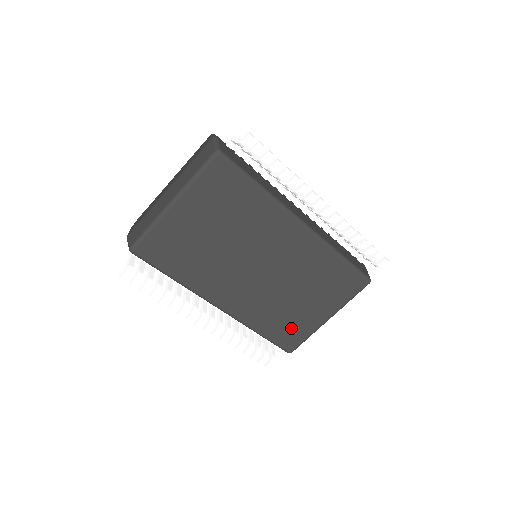
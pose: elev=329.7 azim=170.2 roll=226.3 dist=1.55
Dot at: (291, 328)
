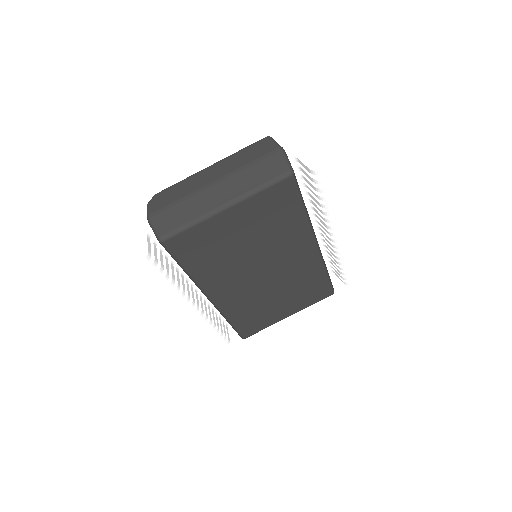
Dot at: (257, 321)
